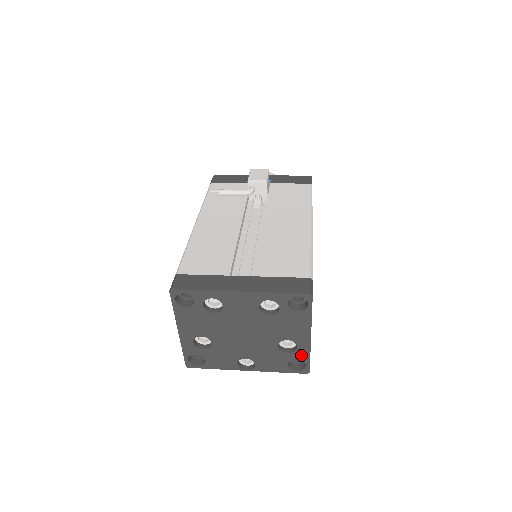
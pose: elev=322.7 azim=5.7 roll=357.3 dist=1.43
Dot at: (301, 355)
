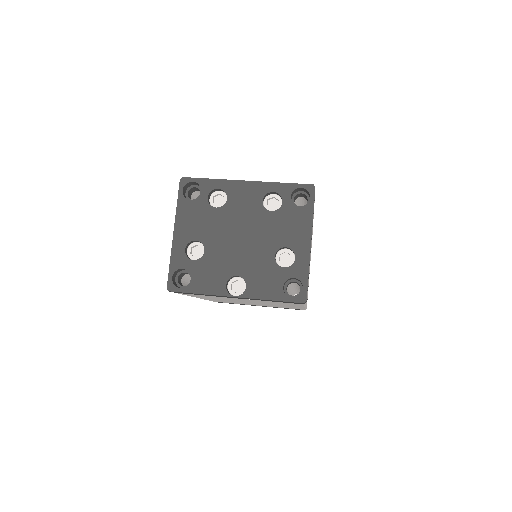
Dot at: (299, 271)
